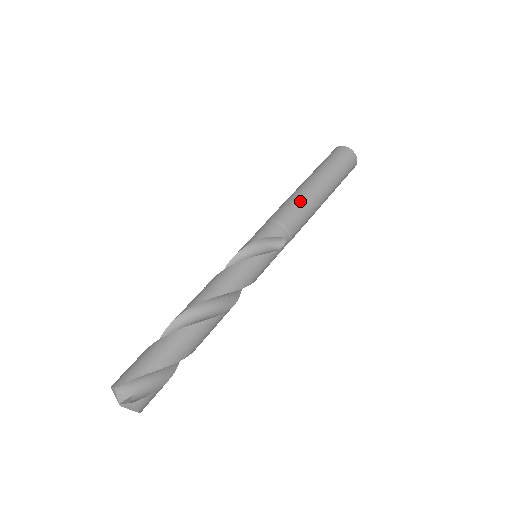
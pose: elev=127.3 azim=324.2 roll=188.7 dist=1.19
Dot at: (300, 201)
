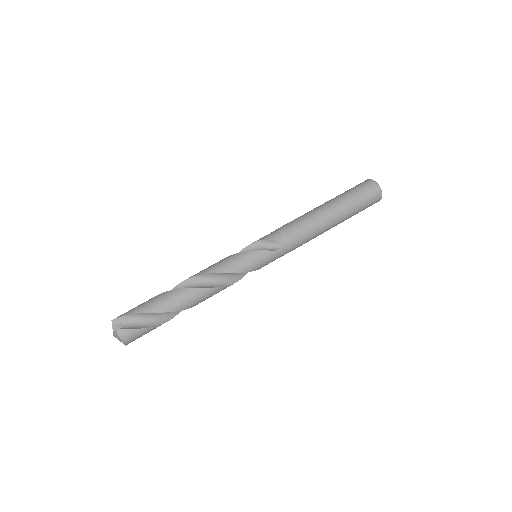
Dot at: (305, 216)
